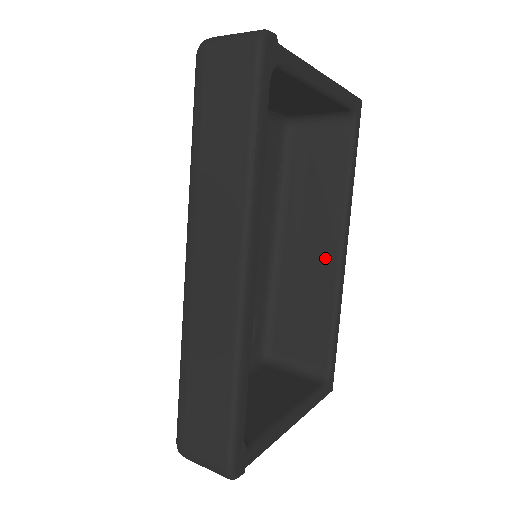
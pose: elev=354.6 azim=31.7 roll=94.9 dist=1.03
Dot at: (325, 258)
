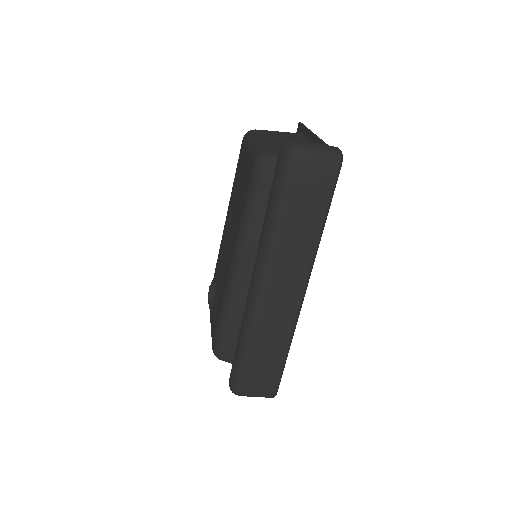
Dot at: occluded
